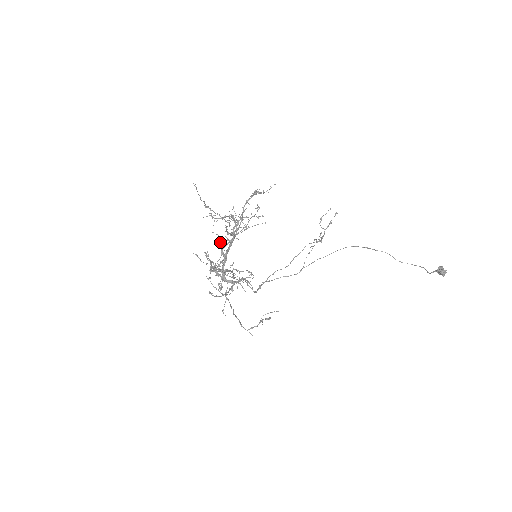
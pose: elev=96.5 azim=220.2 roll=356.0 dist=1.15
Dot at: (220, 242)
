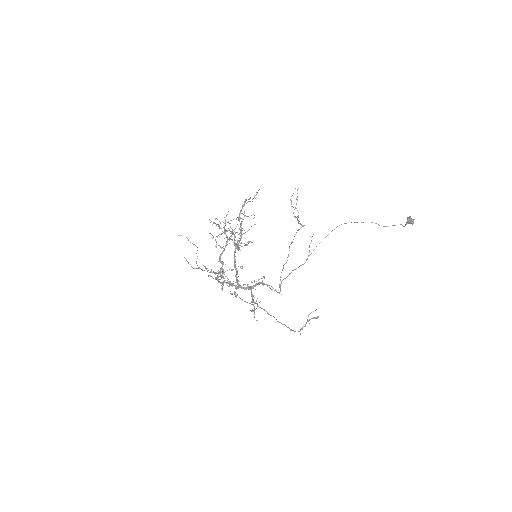
Dot at: (190, 242)
